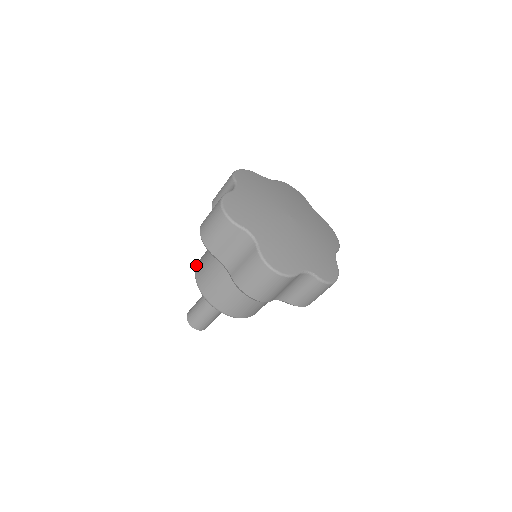
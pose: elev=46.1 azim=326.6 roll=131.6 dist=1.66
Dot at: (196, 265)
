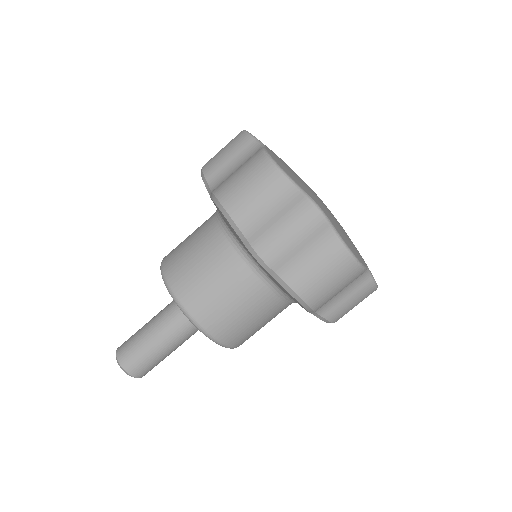
Dot at: (162, 268)
